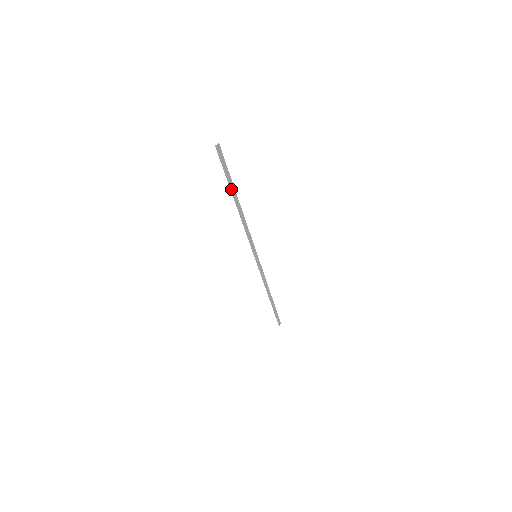
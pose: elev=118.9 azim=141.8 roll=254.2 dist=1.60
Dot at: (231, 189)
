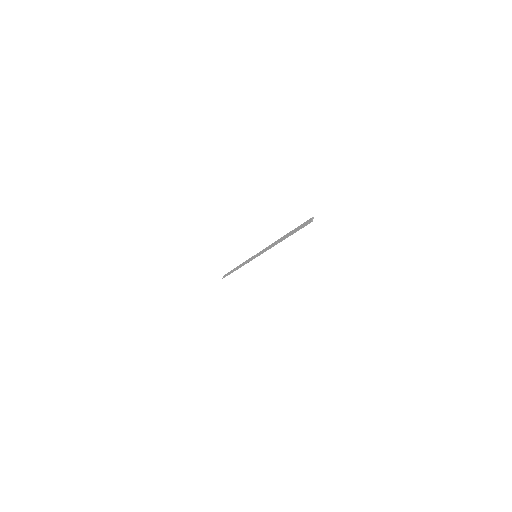
Dot at: occluded
